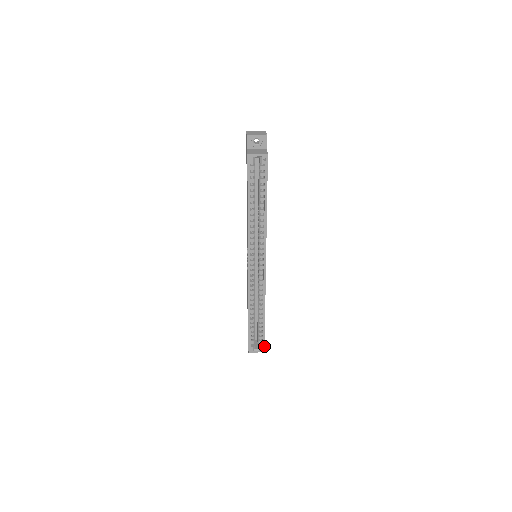
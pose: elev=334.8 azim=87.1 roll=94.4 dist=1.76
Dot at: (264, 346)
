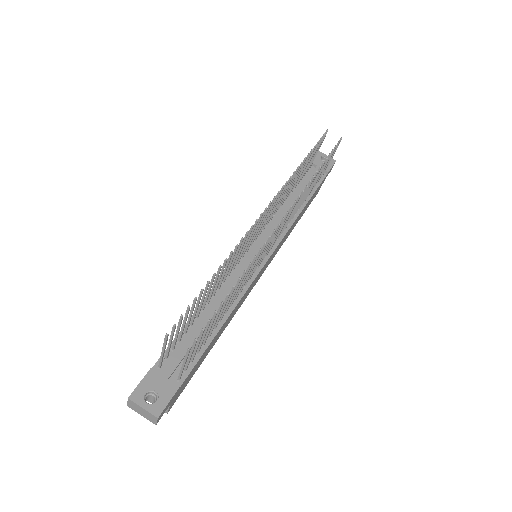
Dot at: occluded
